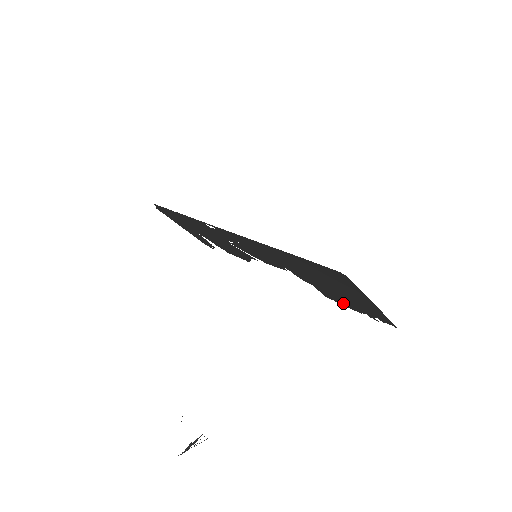
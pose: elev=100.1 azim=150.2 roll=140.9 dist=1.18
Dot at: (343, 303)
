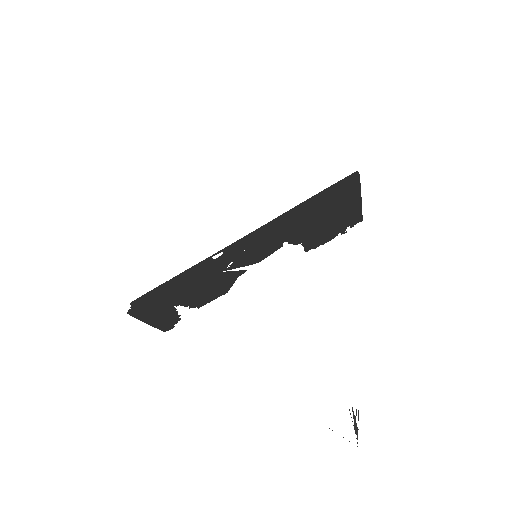
Dot at: (322, 241)
